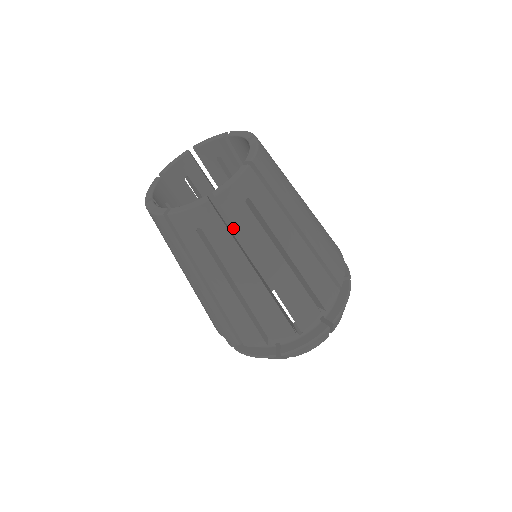
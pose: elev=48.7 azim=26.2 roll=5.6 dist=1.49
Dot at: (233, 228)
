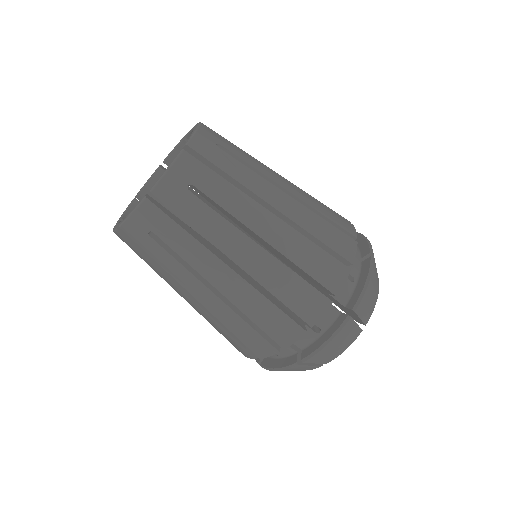
Dot at: occluded
